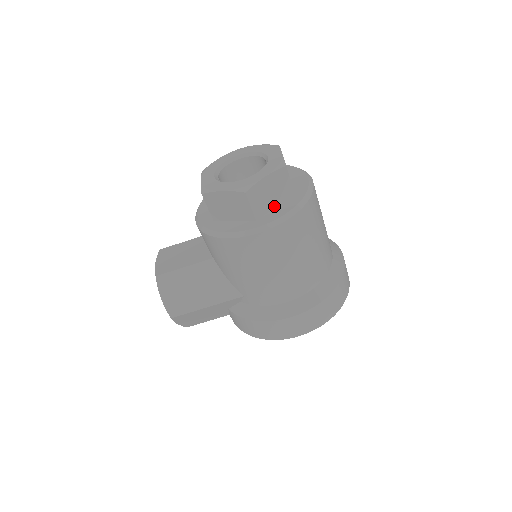
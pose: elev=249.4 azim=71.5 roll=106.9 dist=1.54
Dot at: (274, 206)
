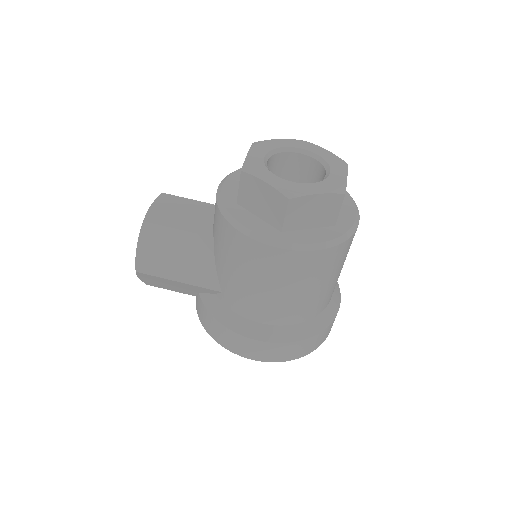
Dot at: (308, 227)
